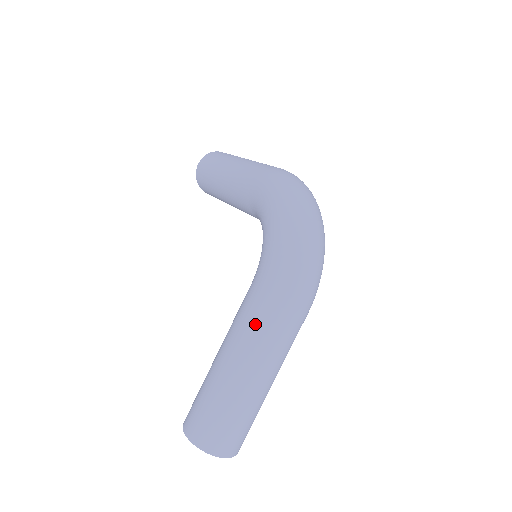
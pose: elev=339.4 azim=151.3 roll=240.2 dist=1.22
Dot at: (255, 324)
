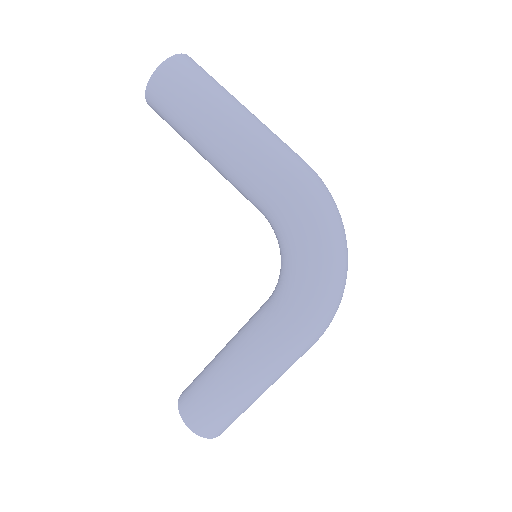
Dot at: (278, 361)
